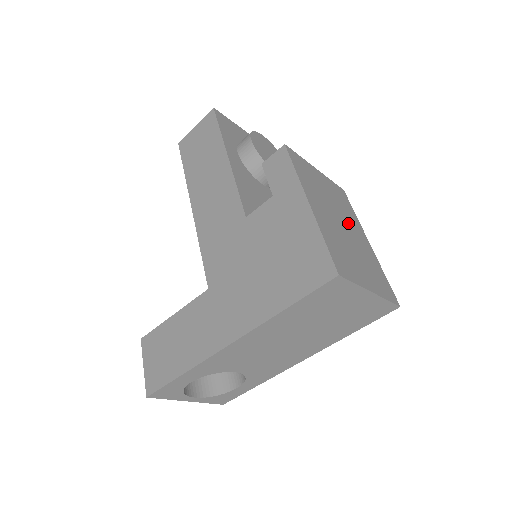
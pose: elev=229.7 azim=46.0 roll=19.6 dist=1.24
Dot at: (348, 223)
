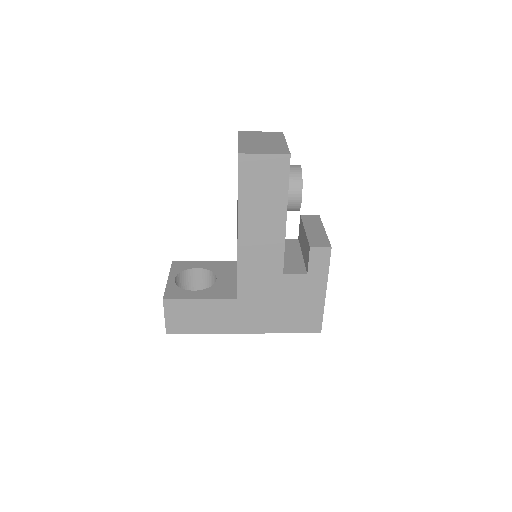
Dot at: occluded
